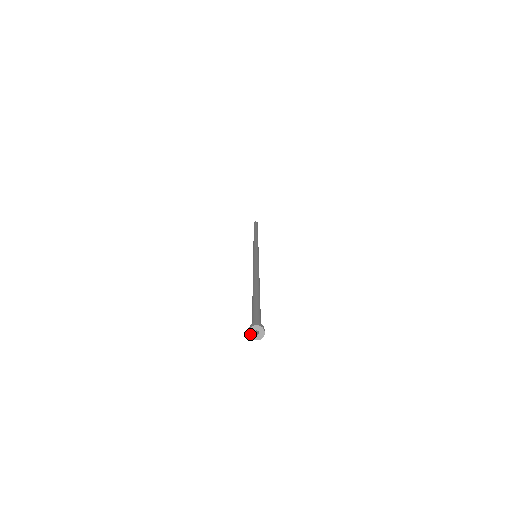
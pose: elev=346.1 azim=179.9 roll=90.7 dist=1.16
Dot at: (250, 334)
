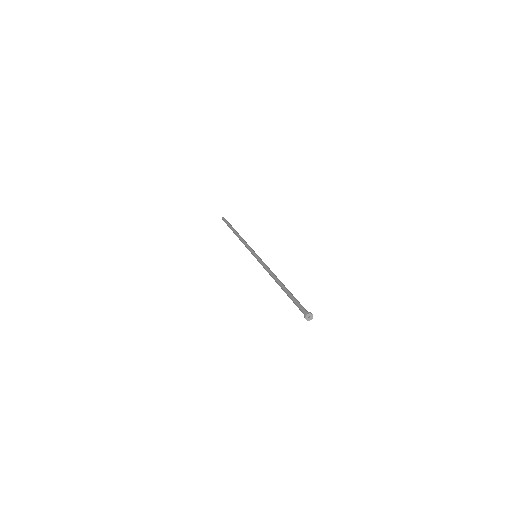
Dot at: (307, 316)
